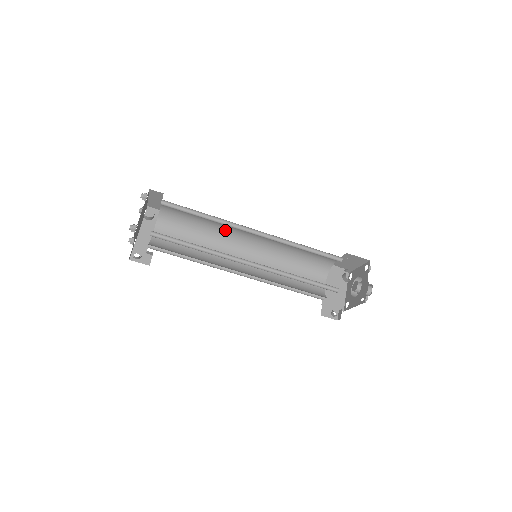
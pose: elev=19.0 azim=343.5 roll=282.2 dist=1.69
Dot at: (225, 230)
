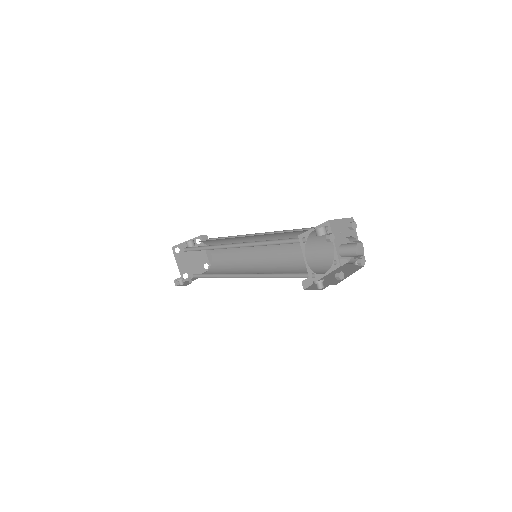
Dot at: (248, 256)
